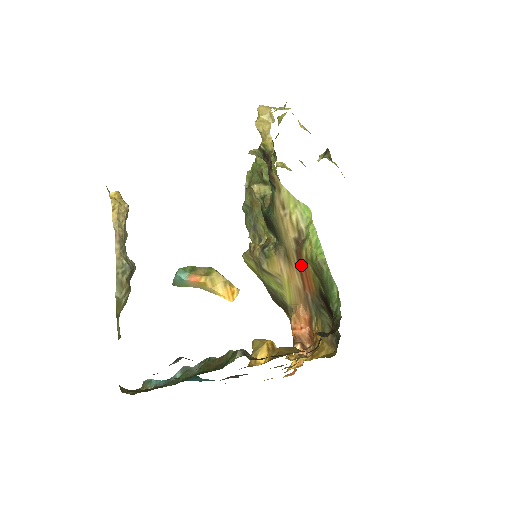
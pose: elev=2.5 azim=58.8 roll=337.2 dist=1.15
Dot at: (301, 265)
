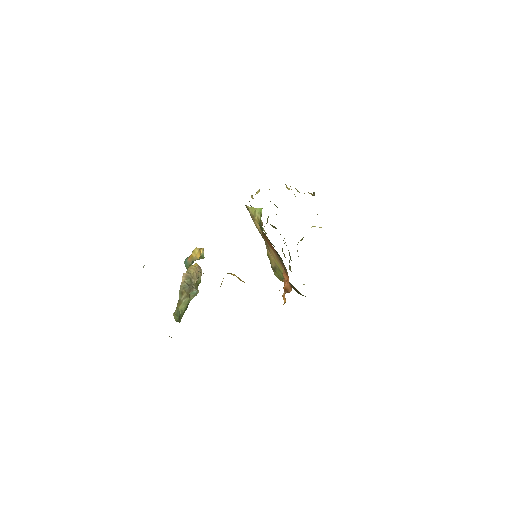
Dot at: (266, 239)
